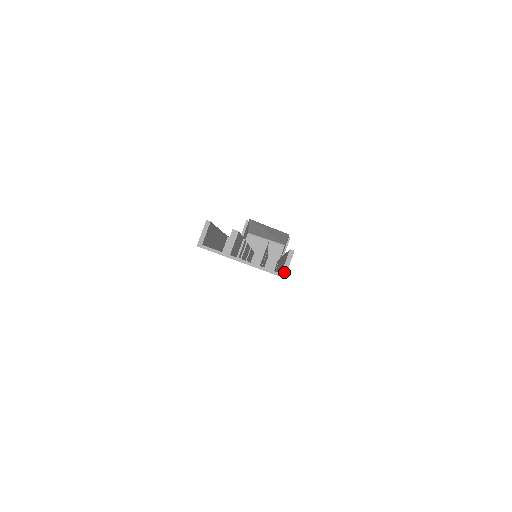
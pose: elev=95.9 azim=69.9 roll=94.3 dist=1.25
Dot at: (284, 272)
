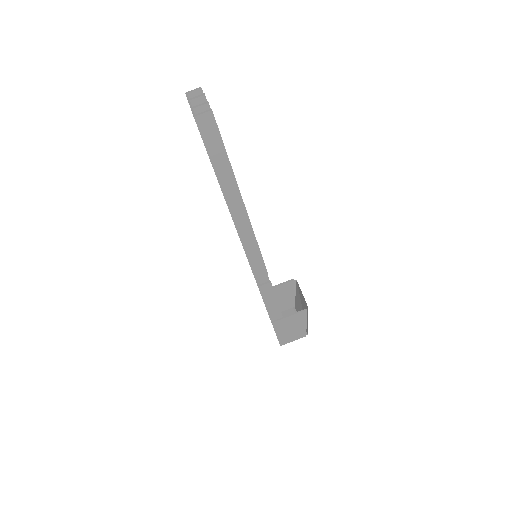
Dot at: (197, 115)
